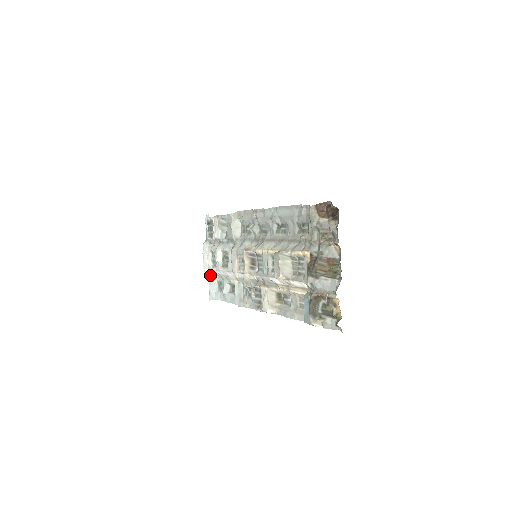
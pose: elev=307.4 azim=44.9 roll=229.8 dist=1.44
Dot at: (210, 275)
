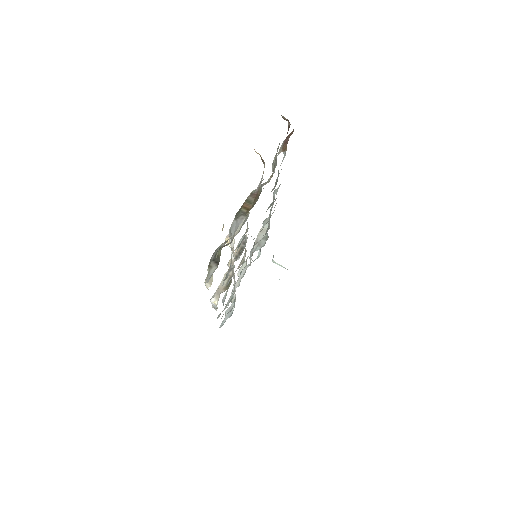
Dot at: (233, 299)
